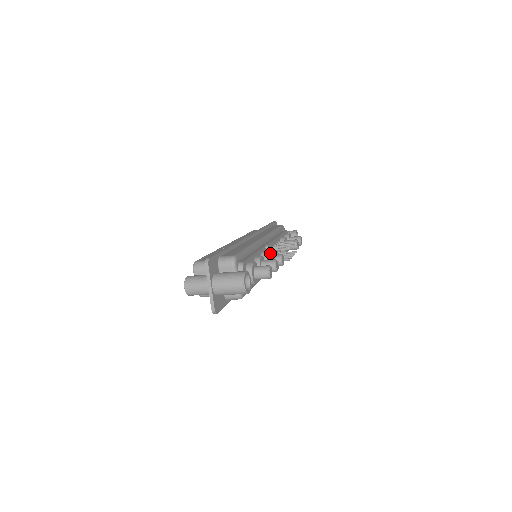
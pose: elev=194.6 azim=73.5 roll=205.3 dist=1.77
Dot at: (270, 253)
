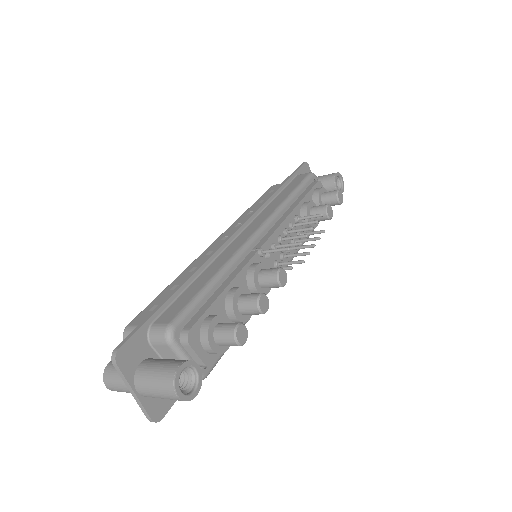
Dot at: occluded
